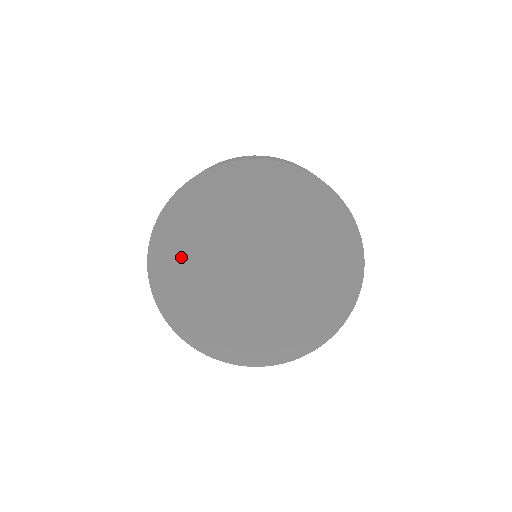
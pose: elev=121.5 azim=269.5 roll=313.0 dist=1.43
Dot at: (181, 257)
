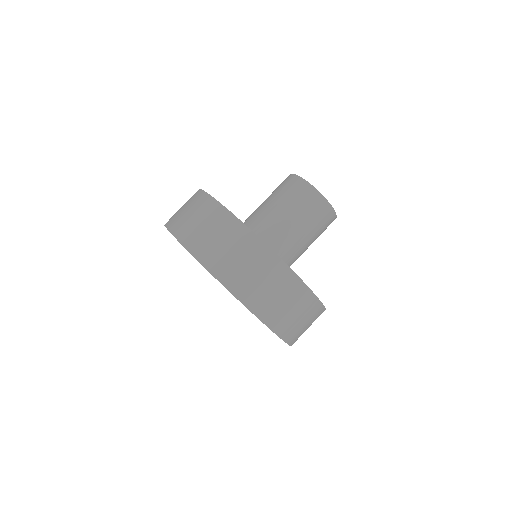
Dot at: occluded
